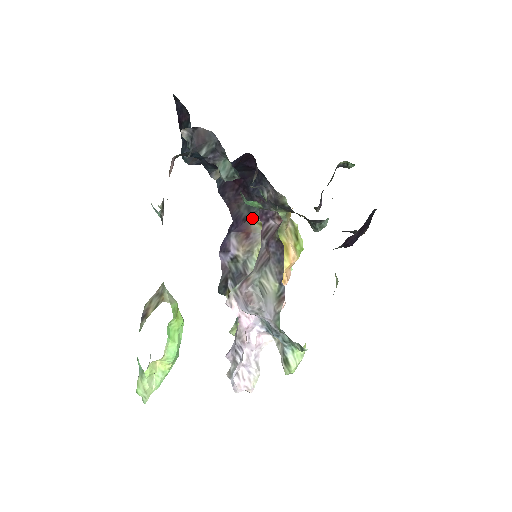
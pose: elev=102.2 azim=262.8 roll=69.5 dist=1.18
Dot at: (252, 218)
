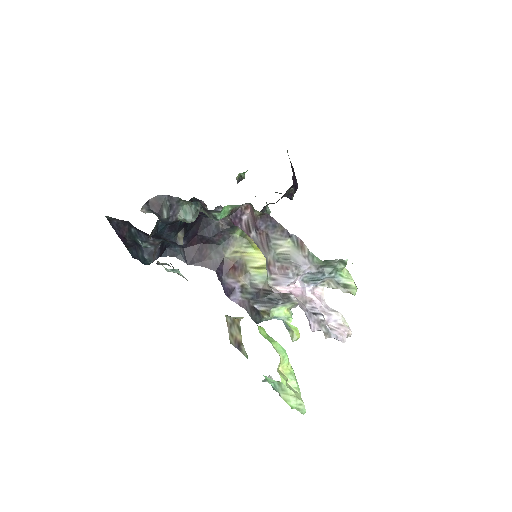
Dot at: (225, 255)
